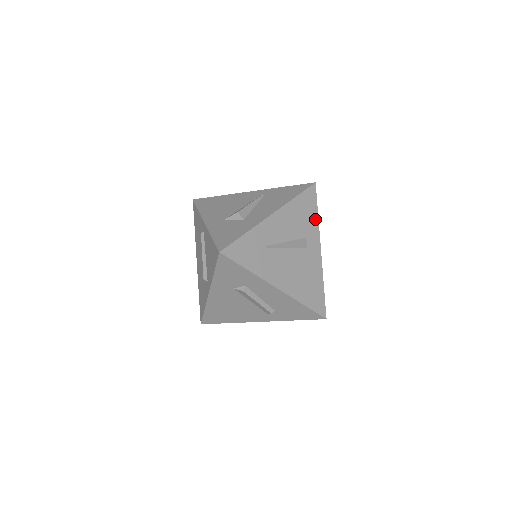
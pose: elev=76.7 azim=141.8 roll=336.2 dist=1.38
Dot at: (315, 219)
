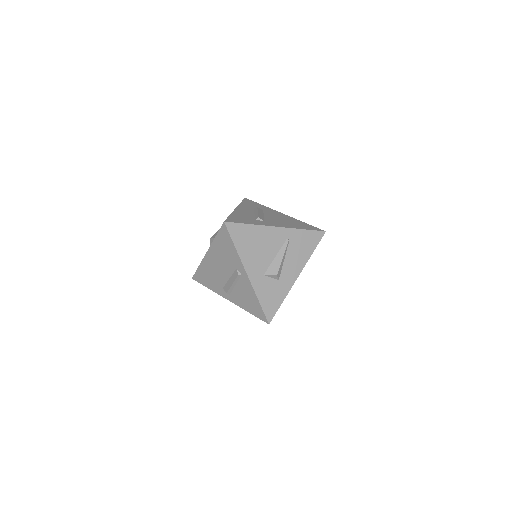
Dot at: occluded
